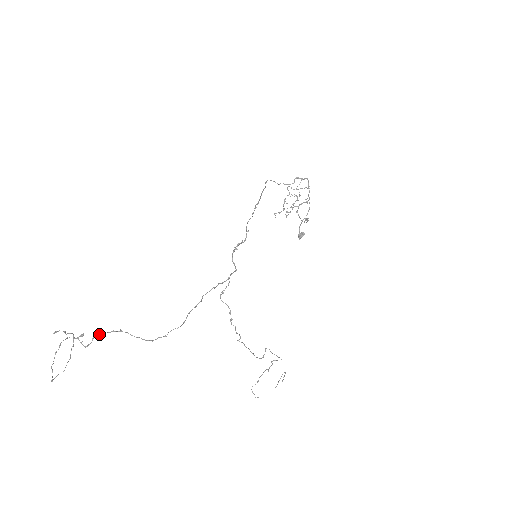
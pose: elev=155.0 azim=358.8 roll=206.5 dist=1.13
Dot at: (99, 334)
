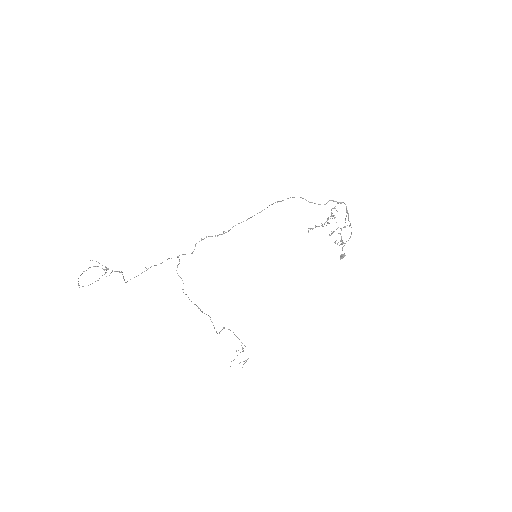
Dot at: occluded
